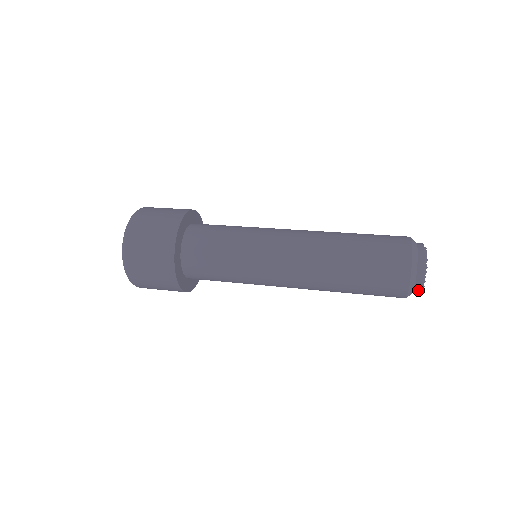
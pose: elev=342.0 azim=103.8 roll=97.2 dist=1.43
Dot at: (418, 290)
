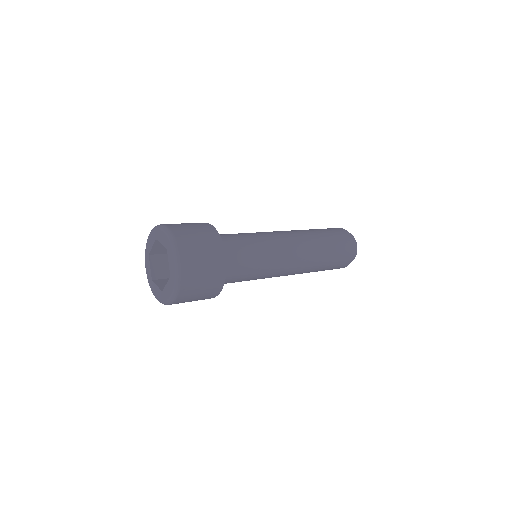
Dot at: occluded
